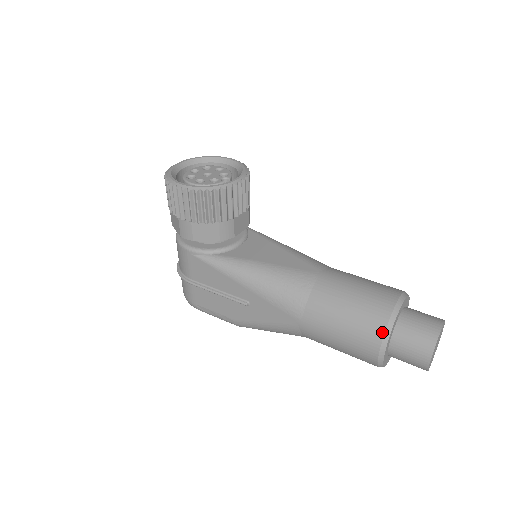
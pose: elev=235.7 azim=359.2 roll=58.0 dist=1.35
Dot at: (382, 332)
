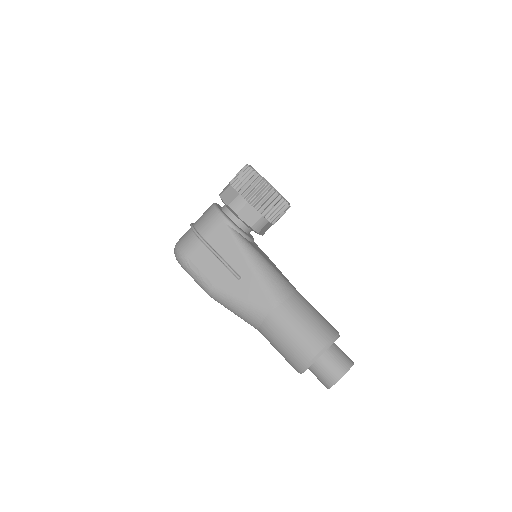
Dot at: (326, 343)
